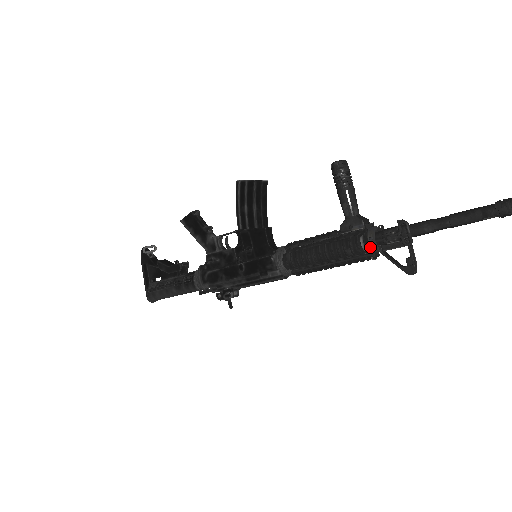
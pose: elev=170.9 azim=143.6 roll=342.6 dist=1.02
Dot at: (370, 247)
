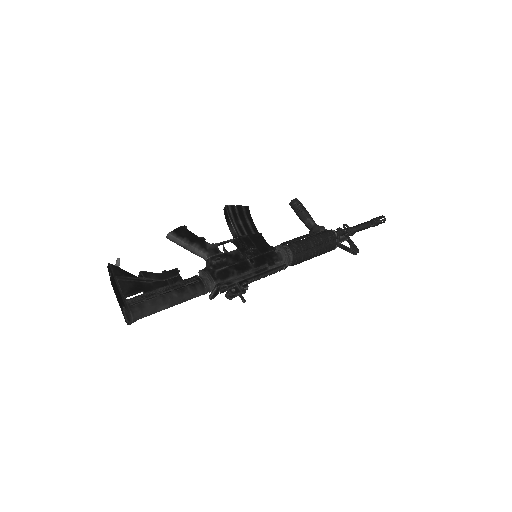
Dot at: (336, 237)
